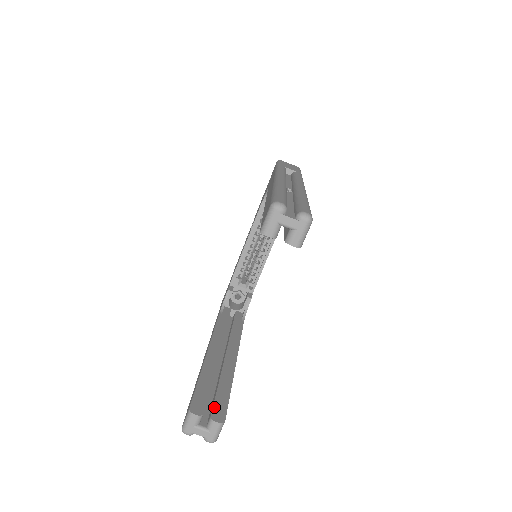
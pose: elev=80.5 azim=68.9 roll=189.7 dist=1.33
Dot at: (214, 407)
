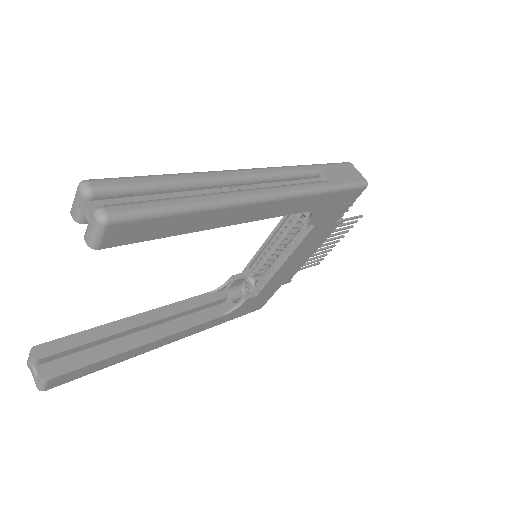
Dot at: (59, 362)
